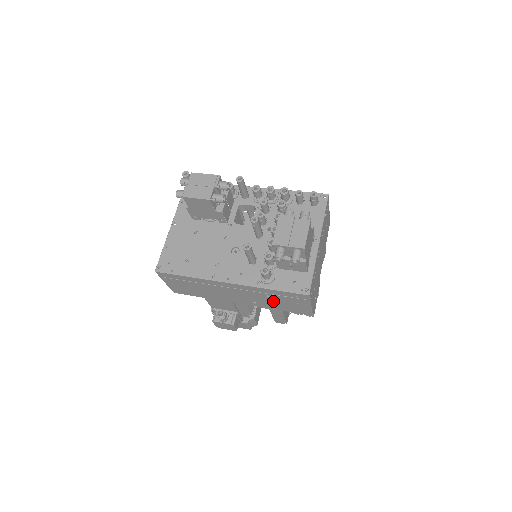
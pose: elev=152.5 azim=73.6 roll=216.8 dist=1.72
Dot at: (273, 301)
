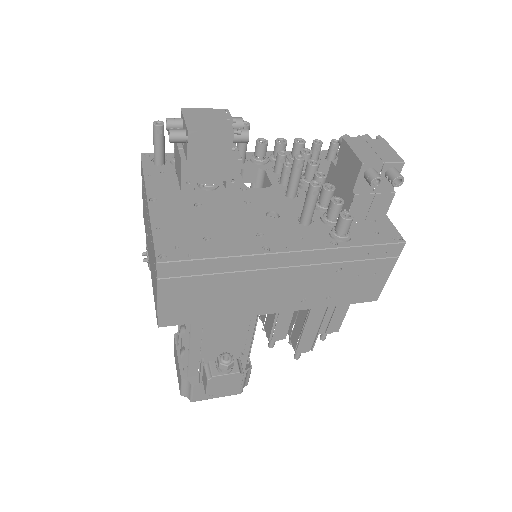
Dot at: (338, 282)
